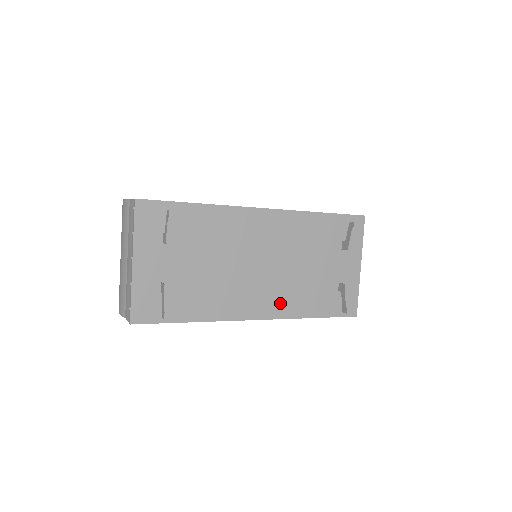
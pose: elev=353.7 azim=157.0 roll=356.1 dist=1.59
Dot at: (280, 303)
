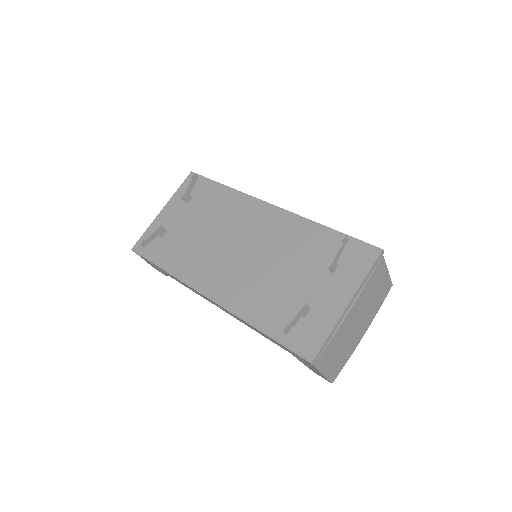
Dot at: (236, 294)
